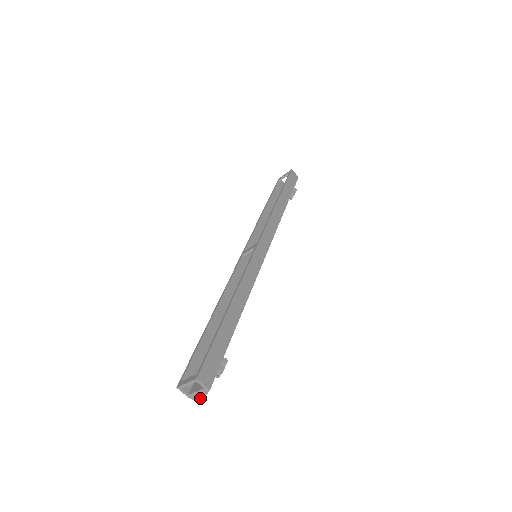
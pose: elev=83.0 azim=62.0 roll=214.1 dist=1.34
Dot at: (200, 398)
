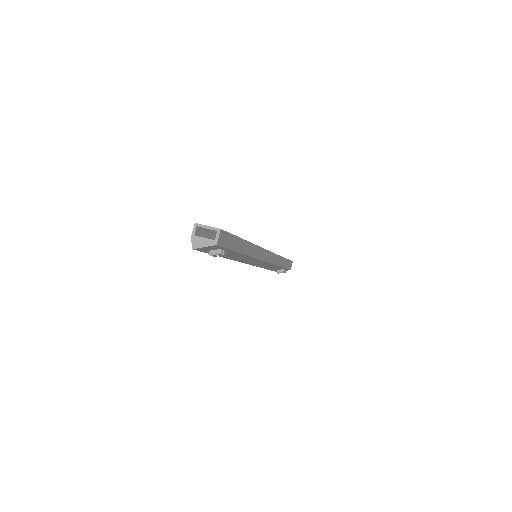
Dot at: (199, 245)
